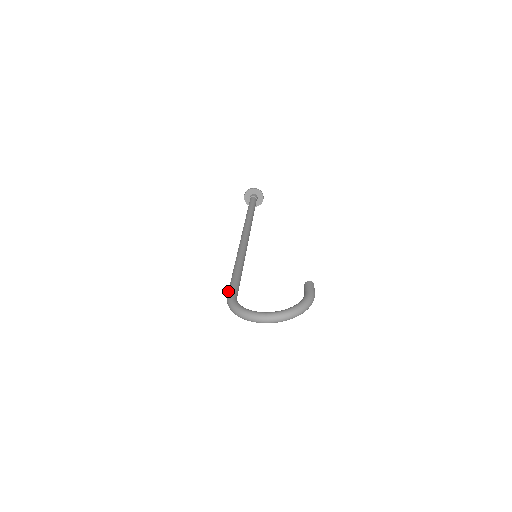
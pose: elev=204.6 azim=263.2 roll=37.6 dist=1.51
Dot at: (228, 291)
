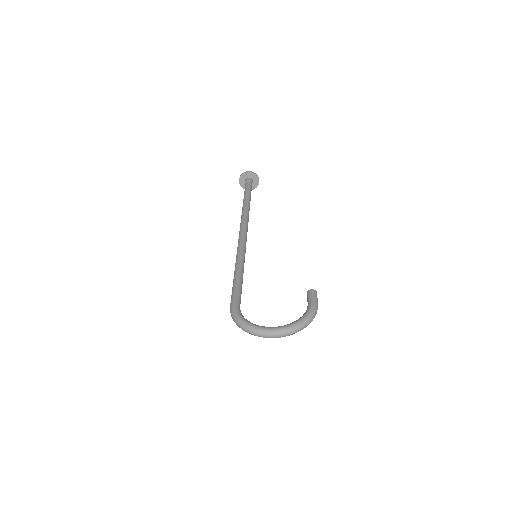
Dot at: (231, 300)
